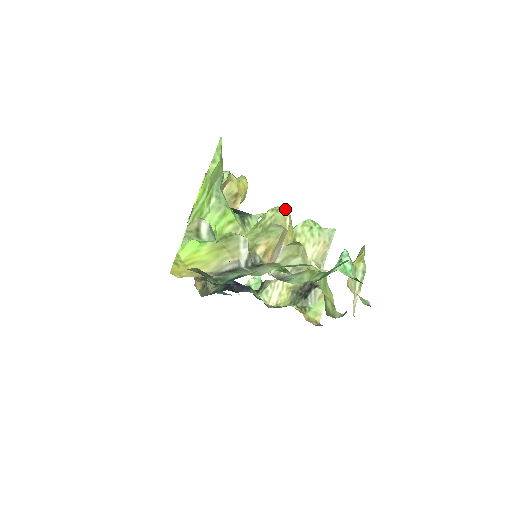
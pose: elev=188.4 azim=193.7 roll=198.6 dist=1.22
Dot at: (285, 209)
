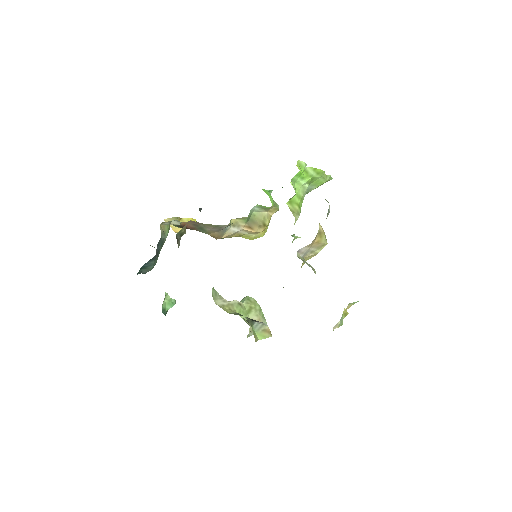
Dot at: occluded
